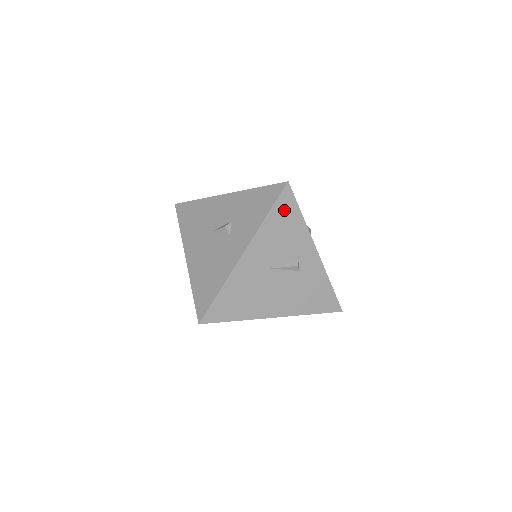
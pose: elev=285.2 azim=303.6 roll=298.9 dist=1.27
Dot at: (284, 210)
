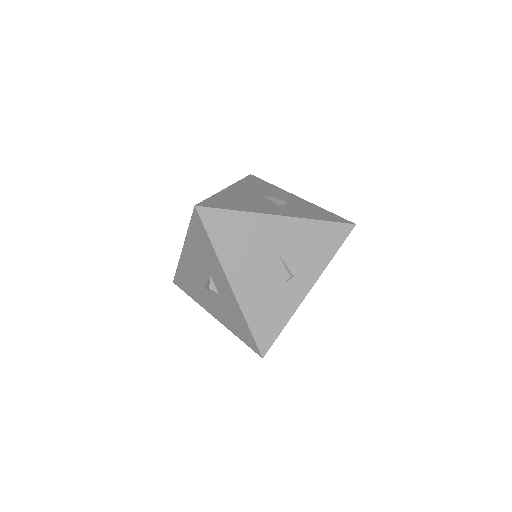
Dot at: (332, 234)
